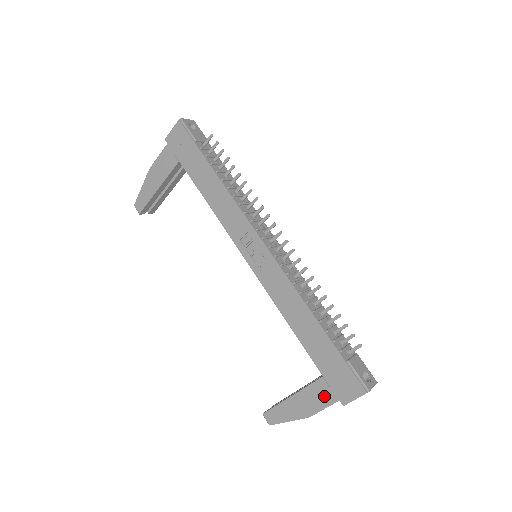
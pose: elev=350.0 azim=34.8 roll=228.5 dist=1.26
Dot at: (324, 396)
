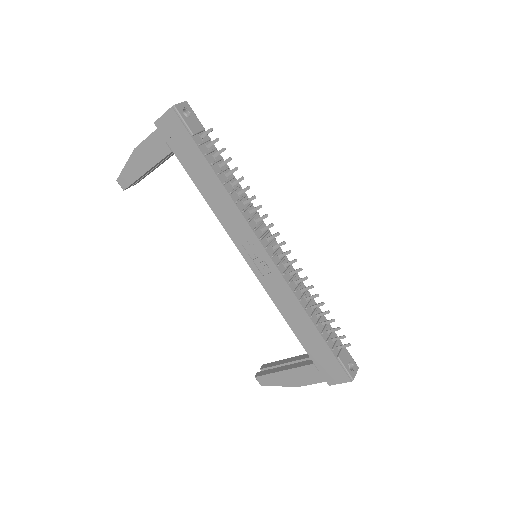
Dot at: (313, 376)
